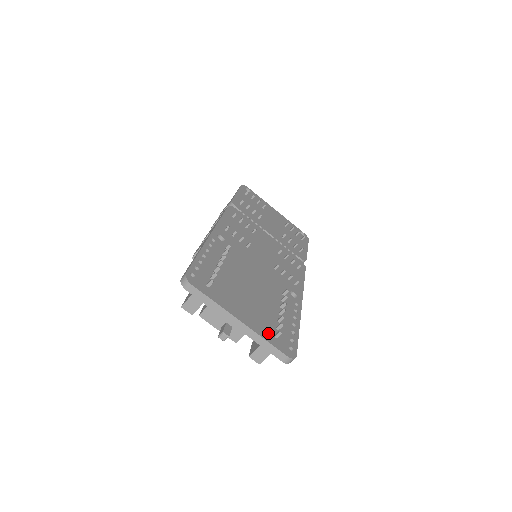
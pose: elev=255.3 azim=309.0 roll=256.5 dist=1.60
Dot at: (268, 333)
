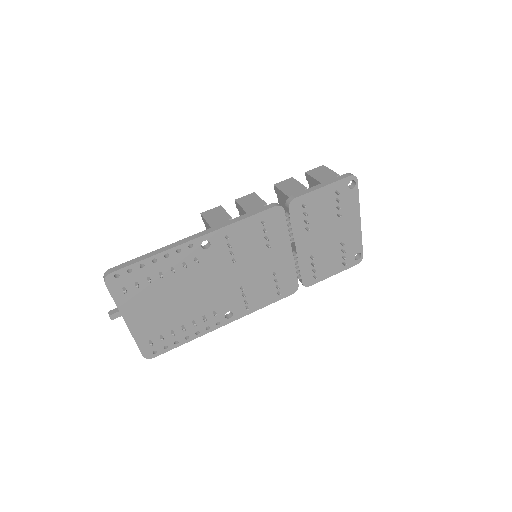
Dot at: (145, 337)
